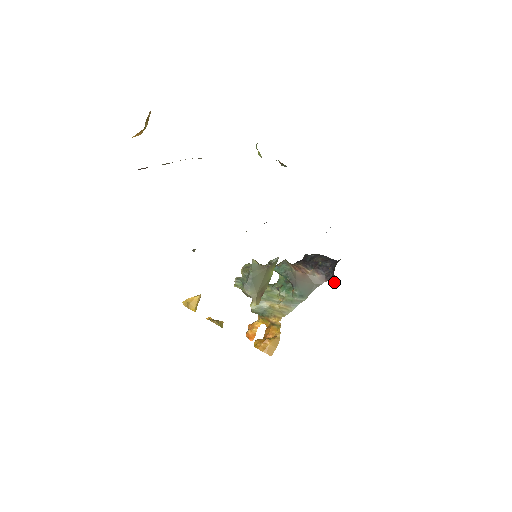
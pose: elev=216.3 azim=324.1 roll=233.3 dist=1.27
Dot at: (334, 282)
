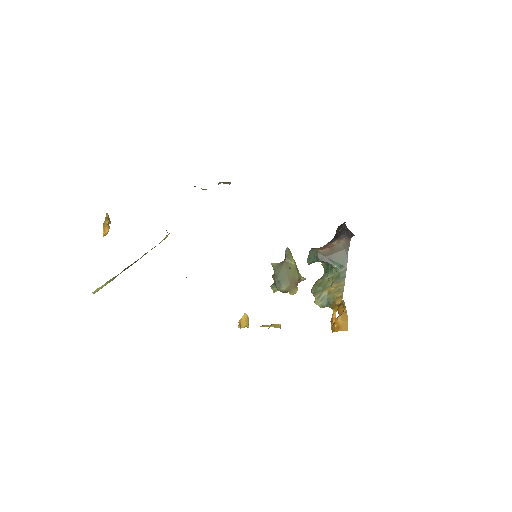
Dot at: (353, 235)
